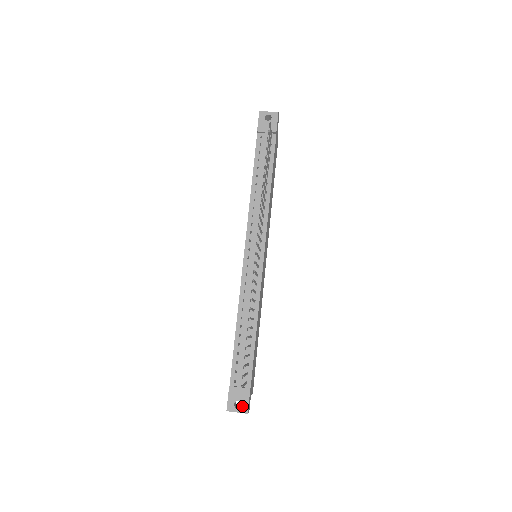
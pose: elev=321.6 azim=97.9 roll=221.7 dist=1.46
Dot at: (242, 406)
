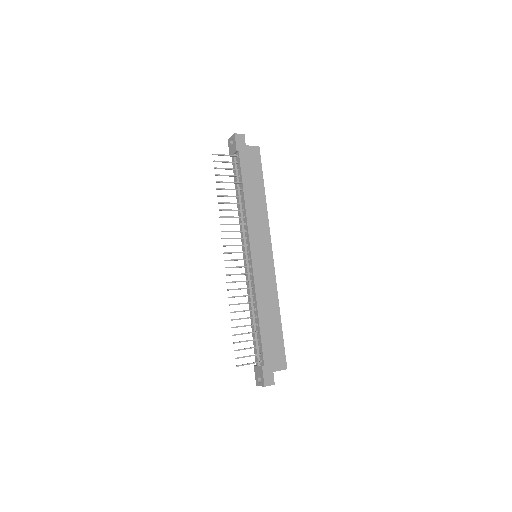
Dot at: (261, 381)
